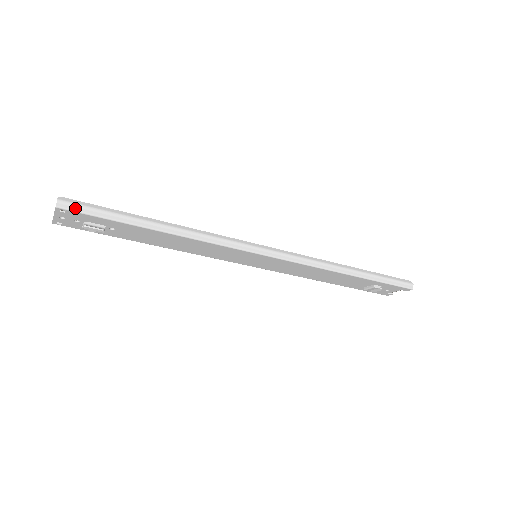
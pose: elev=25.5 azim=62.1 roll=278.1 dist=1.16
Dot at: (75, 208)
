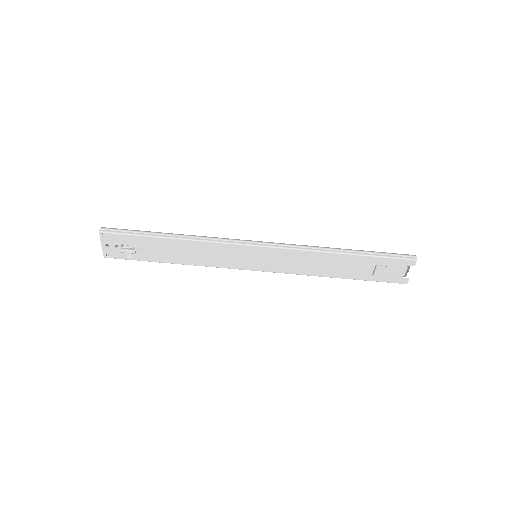
Dot at: (111, 231)
